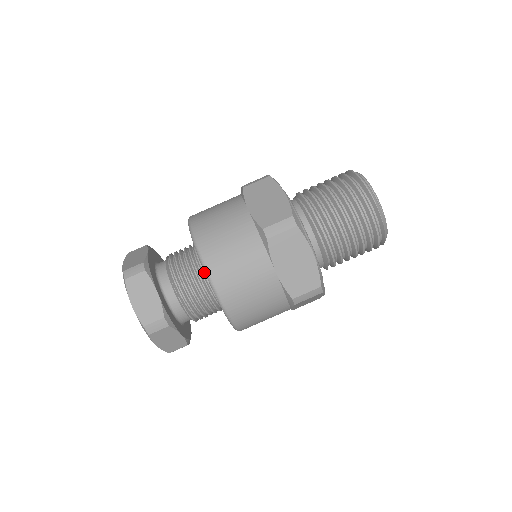
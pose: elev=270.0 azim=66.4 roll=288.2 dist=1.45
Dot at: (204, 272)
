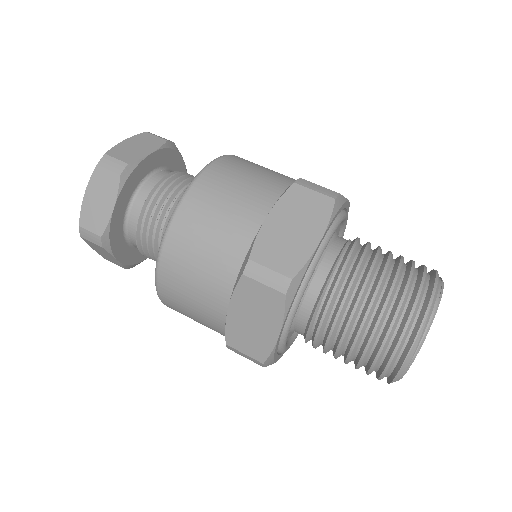
Dot at: occluded
